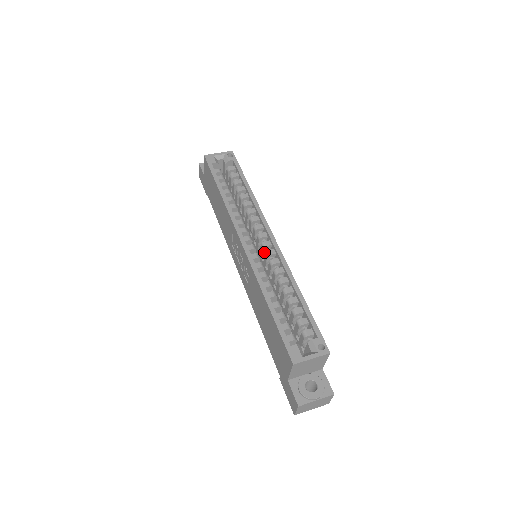
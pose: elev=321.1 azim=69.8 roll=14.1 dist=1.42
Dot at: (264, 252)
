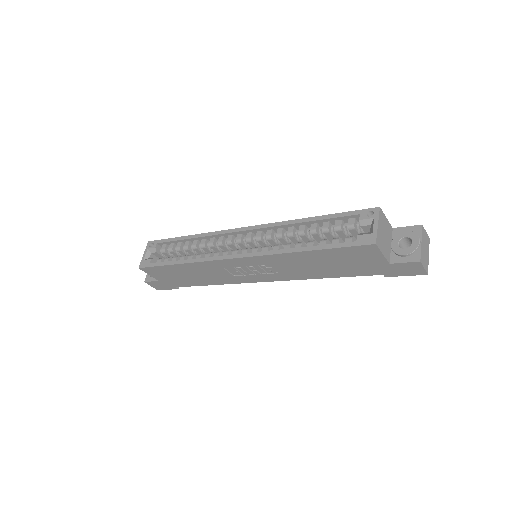
Dot at: (255, 243)
